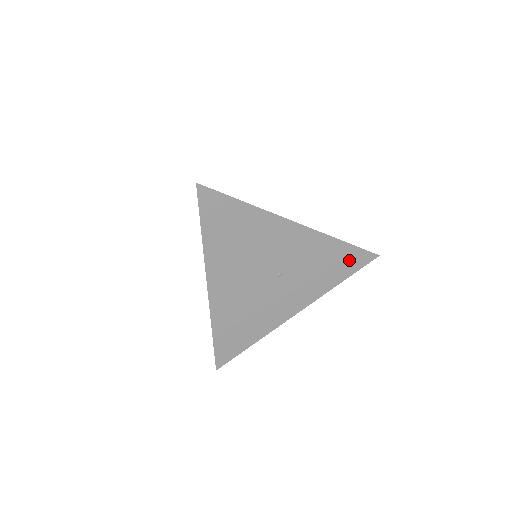
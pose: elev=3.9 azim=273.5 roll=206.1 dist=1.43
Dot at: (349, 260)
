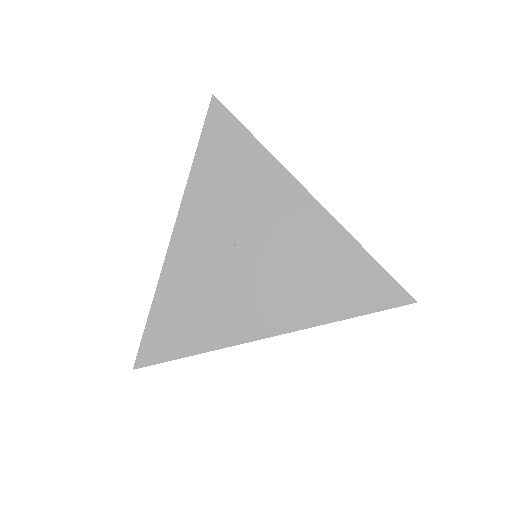
Dot at: occluded
